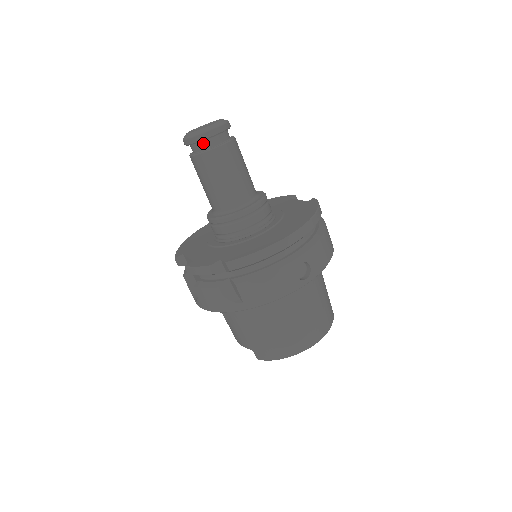
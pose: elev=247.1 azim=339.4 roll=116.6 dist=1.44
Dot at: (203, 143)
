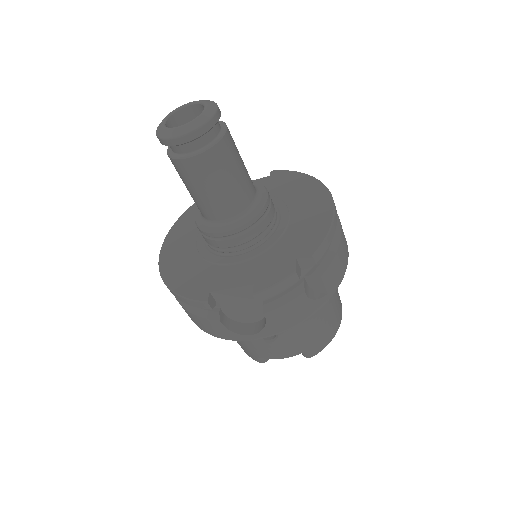
Dot at: (208, 133)
